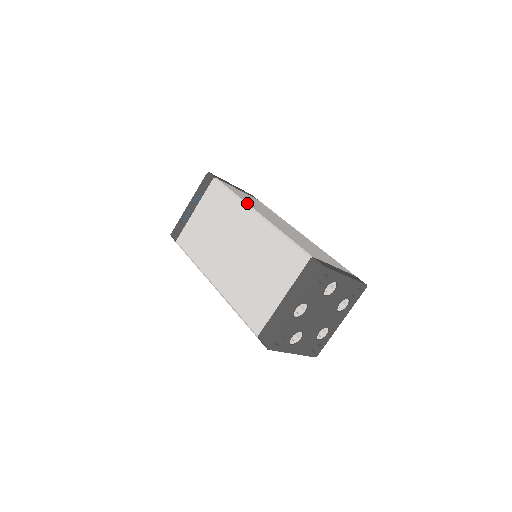
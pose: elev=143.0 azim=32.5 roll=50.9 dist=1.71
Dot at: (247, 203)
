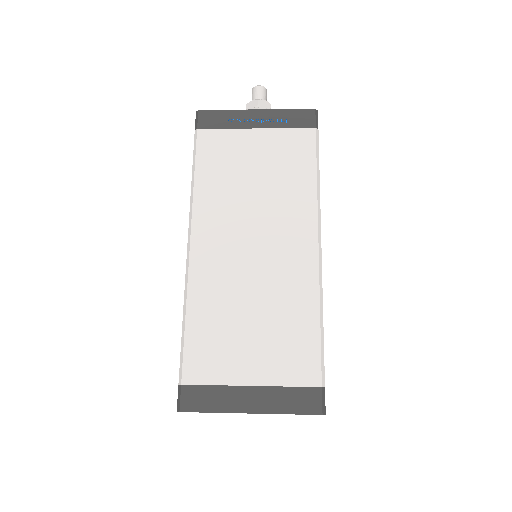
Dot at: occluded
